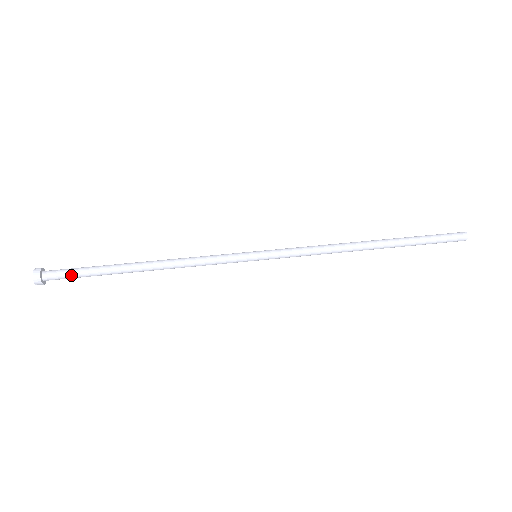
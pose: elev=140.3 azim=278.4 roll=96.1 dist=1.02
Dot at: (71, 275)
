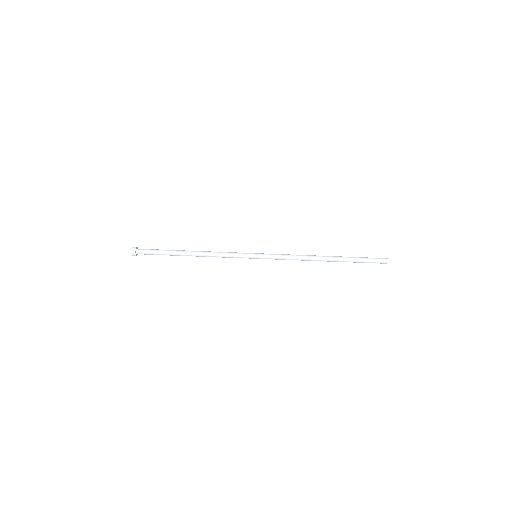
Dot at: occluded
